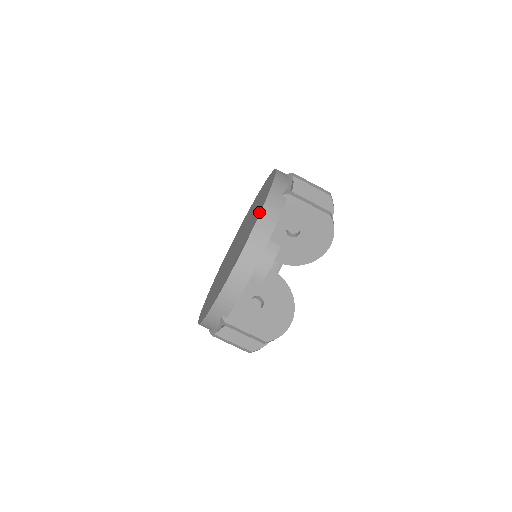
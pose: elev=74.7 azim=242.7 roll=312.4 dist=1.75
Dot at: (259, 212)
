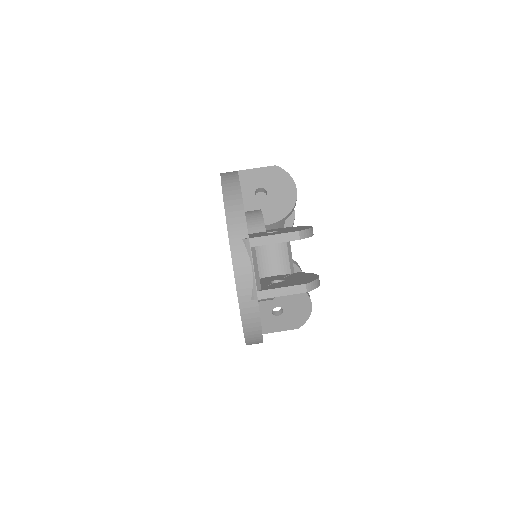
Dot at: occluded
